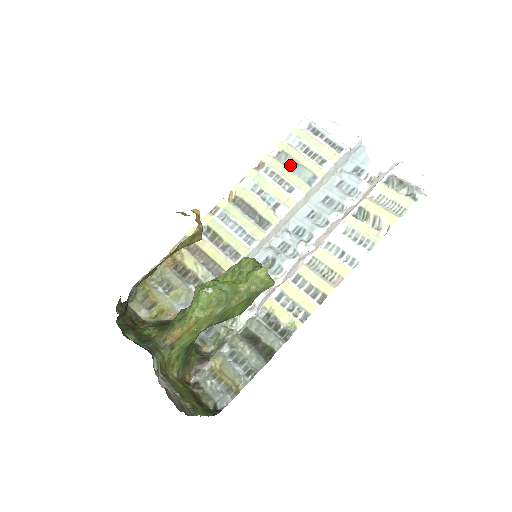
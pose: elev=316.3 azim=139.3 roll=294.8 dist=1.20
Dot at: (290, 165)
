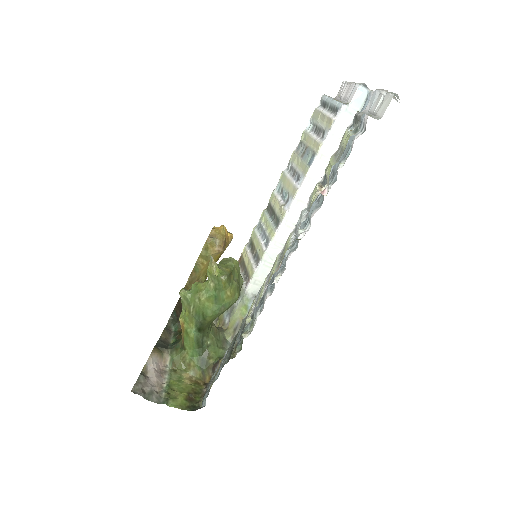
Dot at: (301, 152)
